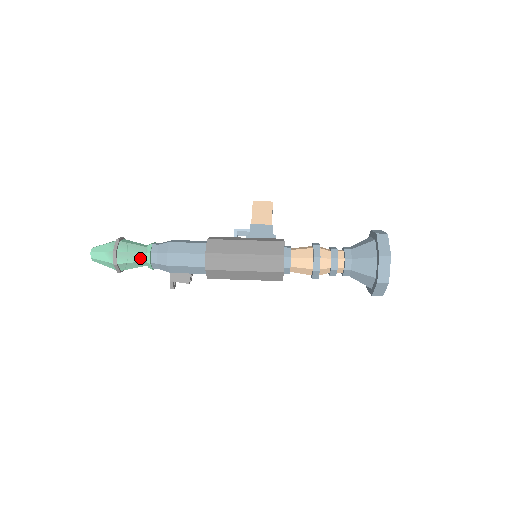
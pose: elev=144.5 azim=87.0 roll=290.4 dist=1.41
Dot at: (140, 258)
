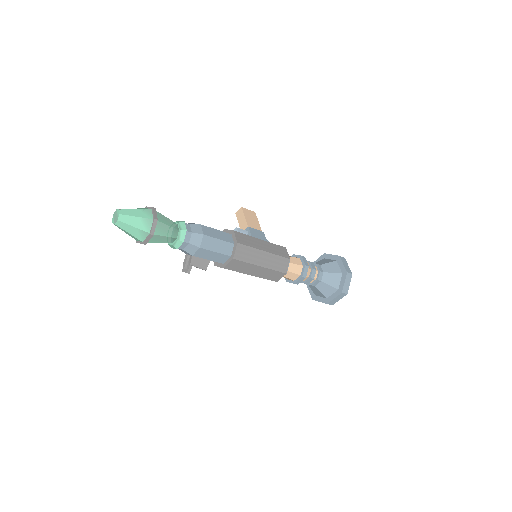
Dot at: (173, 234)
